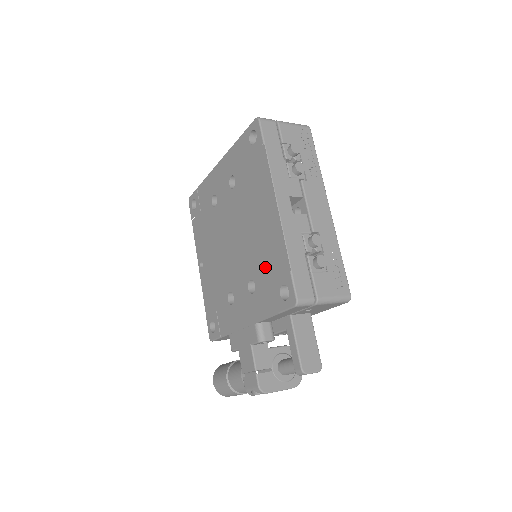
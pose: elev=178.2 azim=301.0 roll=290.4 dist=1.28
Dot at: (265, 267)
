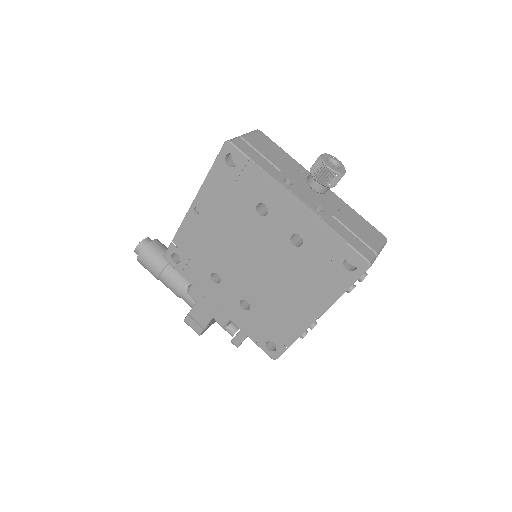
Dot at: (269, 319)
